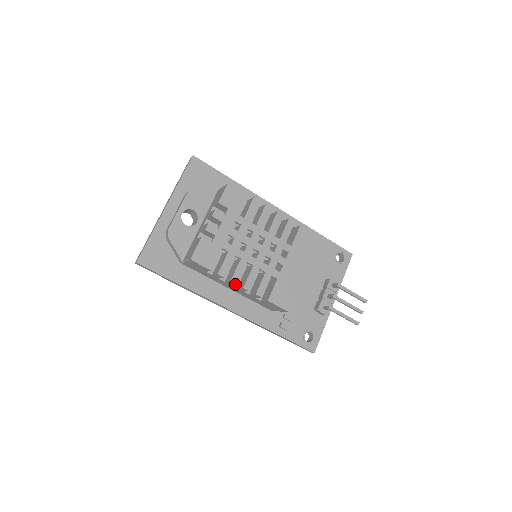
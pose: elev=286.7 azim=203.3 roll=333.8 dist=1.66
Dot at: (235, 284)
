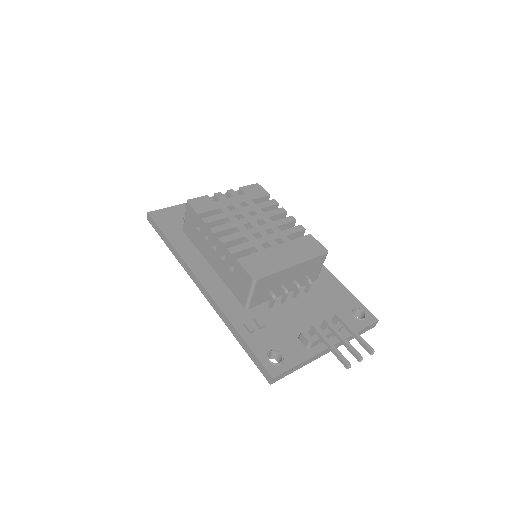
Dot at: (213, 235)
